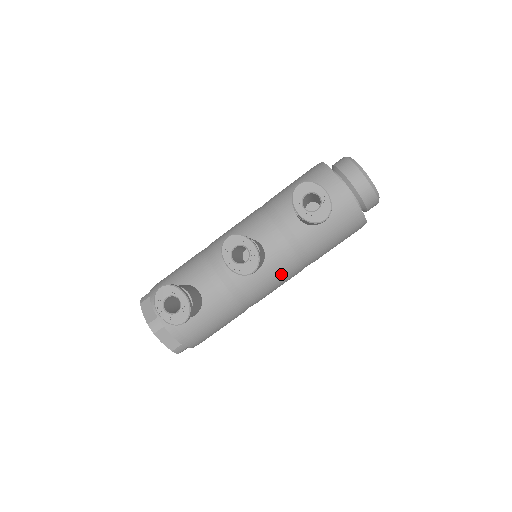
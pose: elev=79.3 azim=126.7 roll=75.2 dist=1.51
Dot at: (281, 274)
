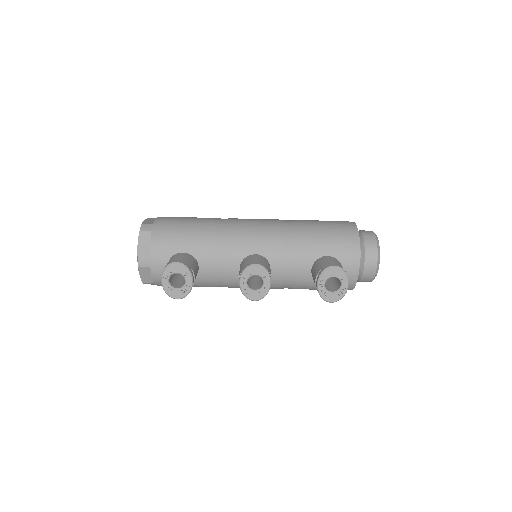
Dot at: occluded
